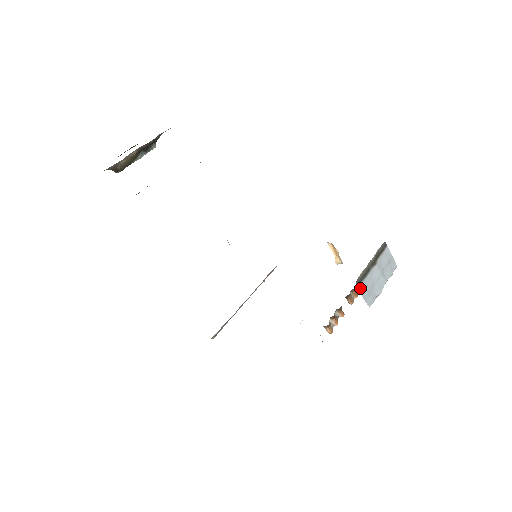
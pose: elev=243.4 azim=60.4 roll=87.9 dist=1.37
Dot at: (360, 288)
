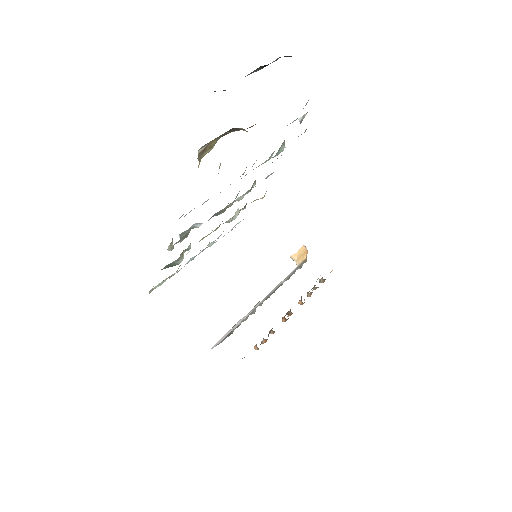
Dot at: occluded
